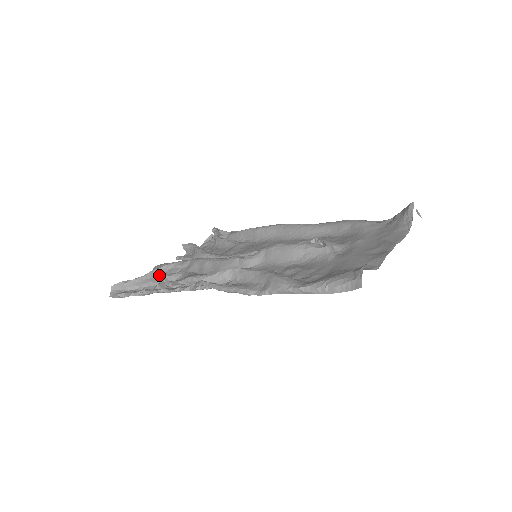
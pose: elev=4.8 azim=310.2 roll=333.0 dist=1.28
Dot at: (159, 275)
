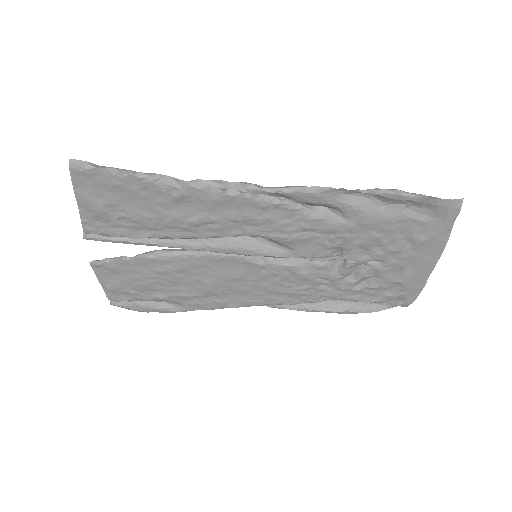
Dot at: occluded
